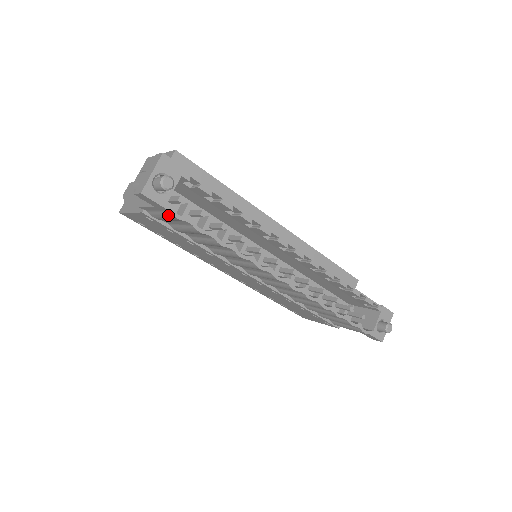
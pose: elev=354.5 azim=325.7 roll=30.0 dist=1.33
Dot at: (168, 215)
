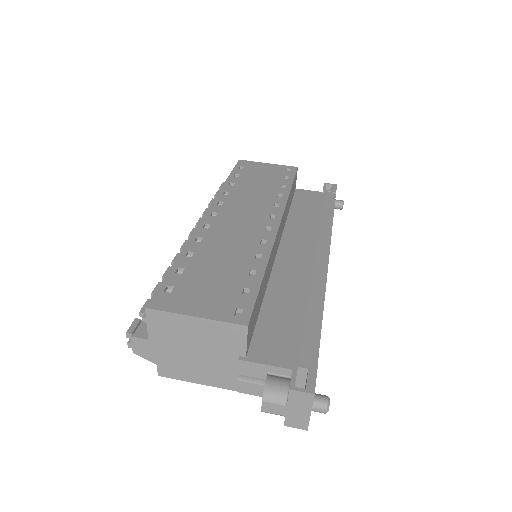
Dot at: occluded
